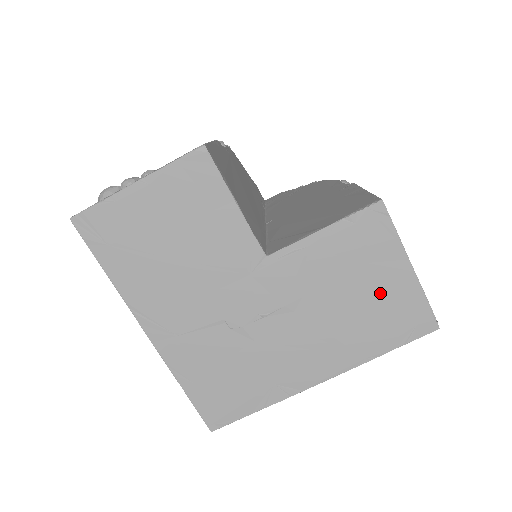
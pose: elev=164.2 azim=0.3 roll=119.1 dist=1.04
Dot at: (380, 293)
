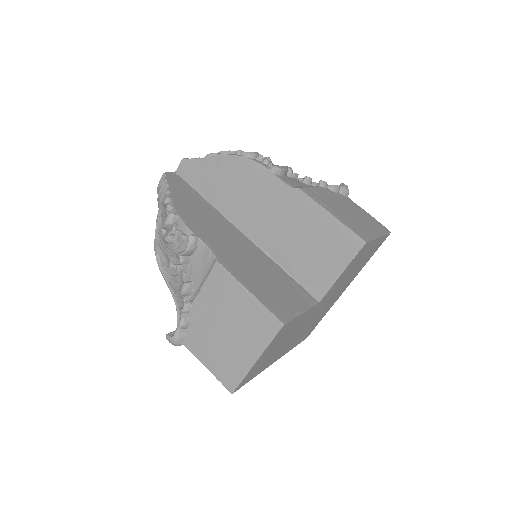
Dot at: (367, 254)
